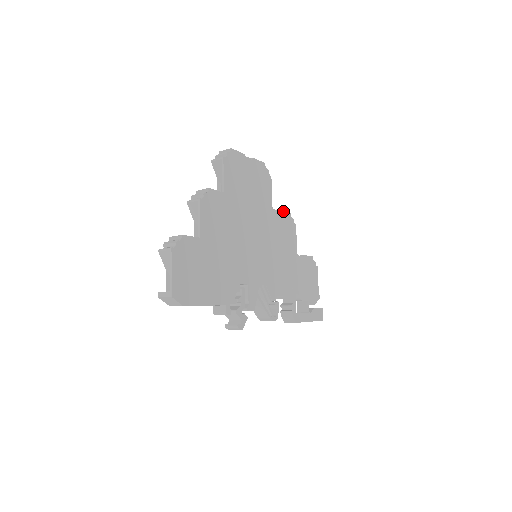
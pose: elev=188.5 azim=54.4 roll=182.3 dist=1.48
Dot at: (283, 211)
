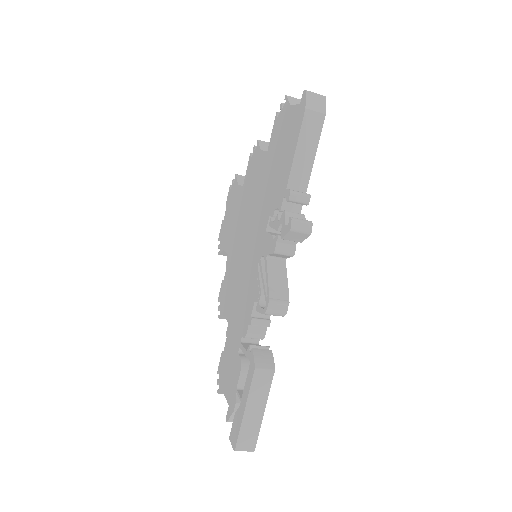
Dot at: occluded
